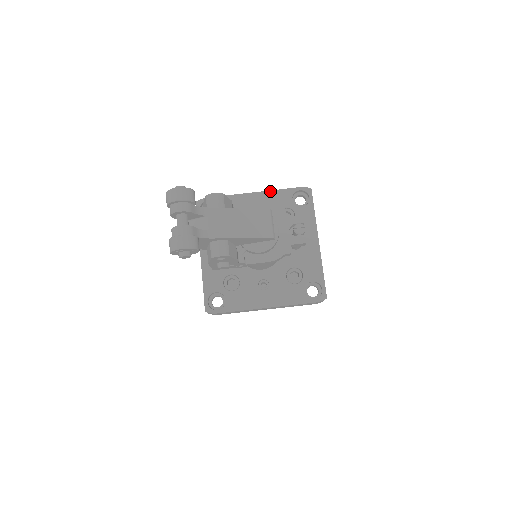
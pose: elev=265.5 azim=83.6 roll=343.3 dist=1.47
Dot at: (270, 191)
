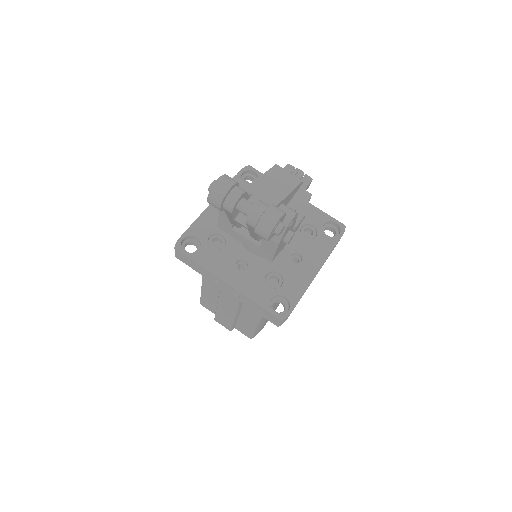
Dot at: occluded
